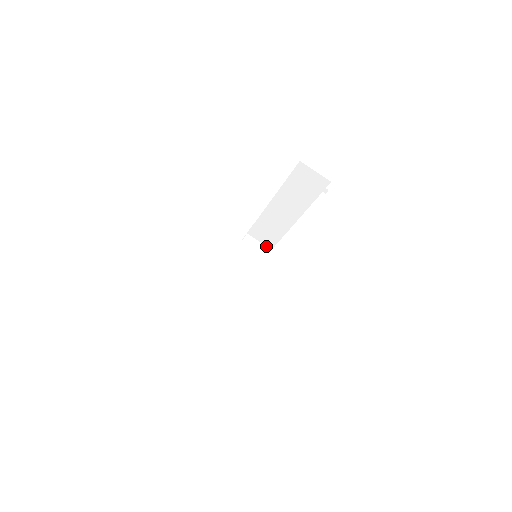
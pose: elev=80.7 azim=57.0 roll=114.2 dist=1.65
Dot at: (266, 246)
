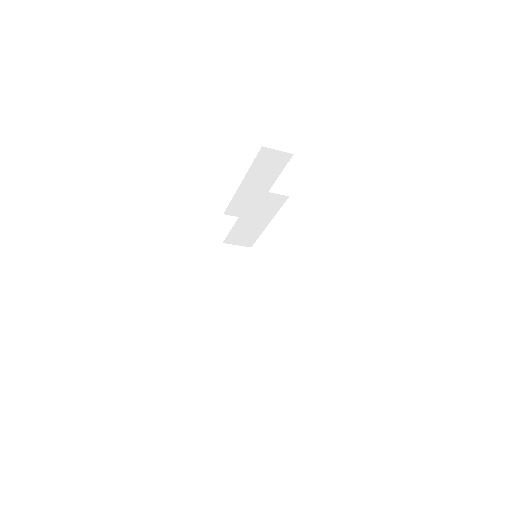
Dot at: (282, 195)
